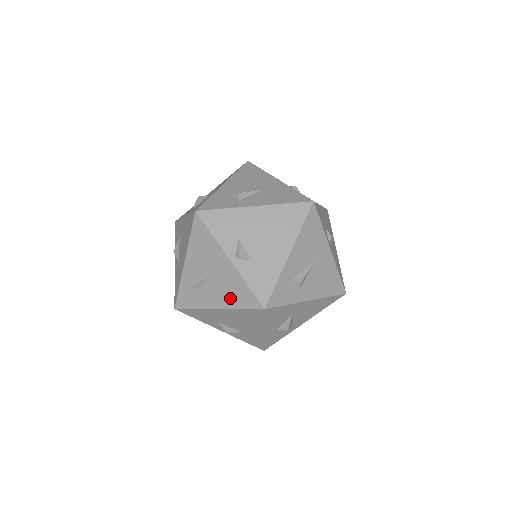
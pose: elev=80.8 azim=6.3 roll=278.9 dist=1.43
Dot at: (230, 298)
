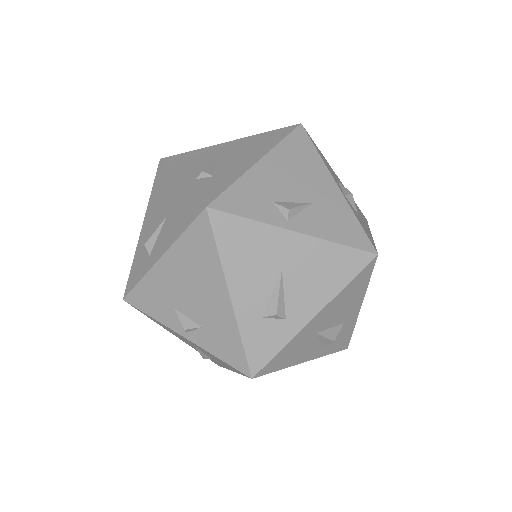
Dot at: (226, 365)
